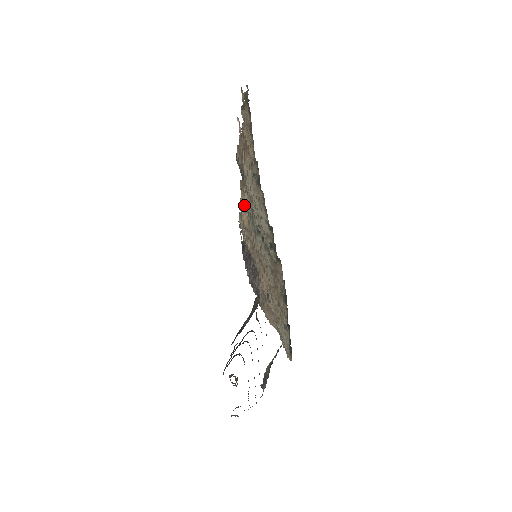
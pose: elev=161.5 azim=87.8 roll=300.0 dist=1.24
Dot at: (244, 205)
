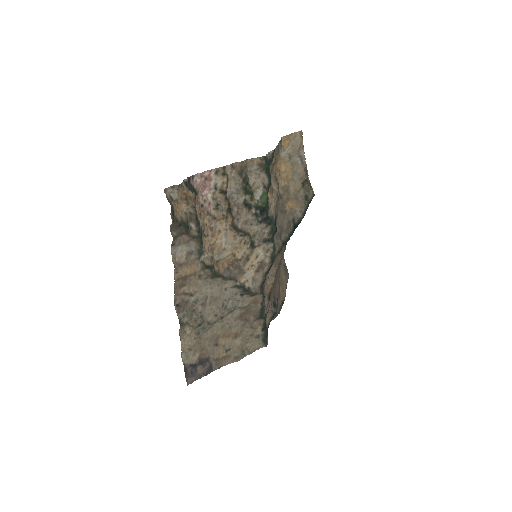
Dot at: (187, 339)
